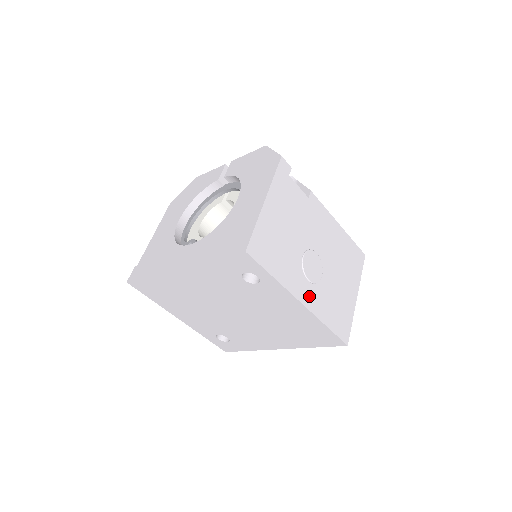
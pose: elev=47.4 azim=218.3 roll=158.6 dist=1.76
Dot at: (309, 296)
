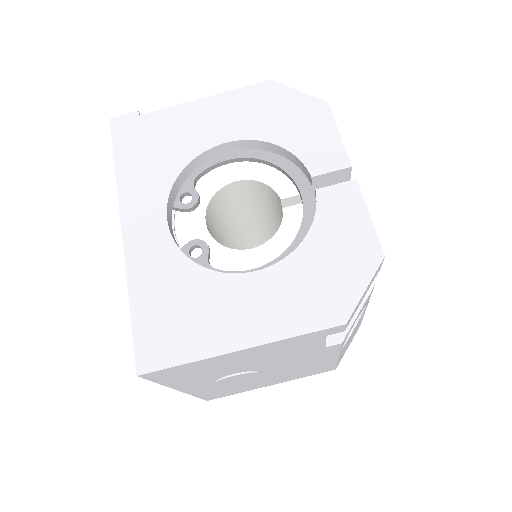
Dot at: (200, 388)
